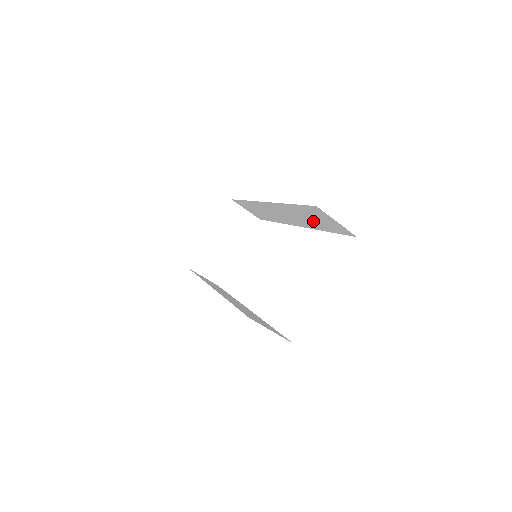
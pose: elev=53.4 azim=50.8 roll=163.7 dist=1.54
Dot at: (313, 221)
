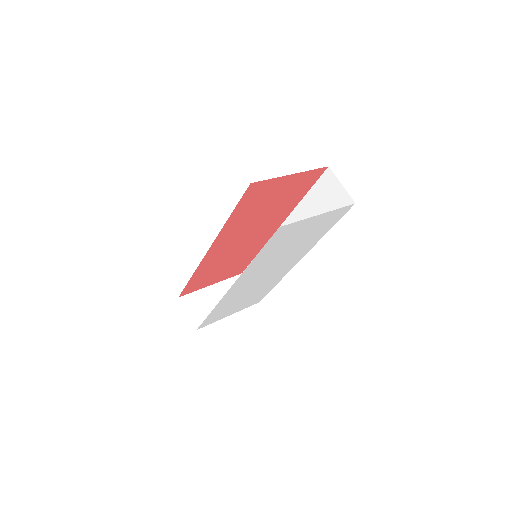
Dot at: occluded
